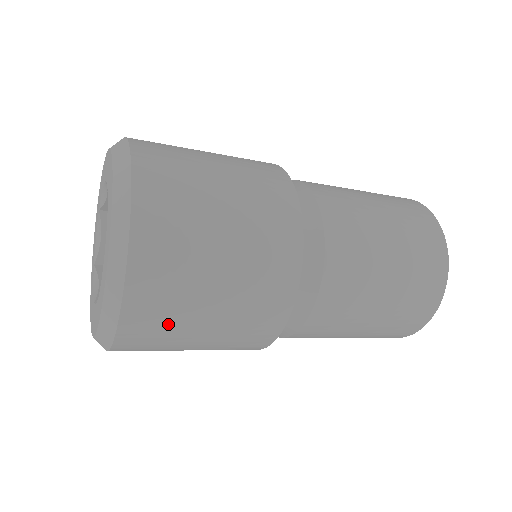
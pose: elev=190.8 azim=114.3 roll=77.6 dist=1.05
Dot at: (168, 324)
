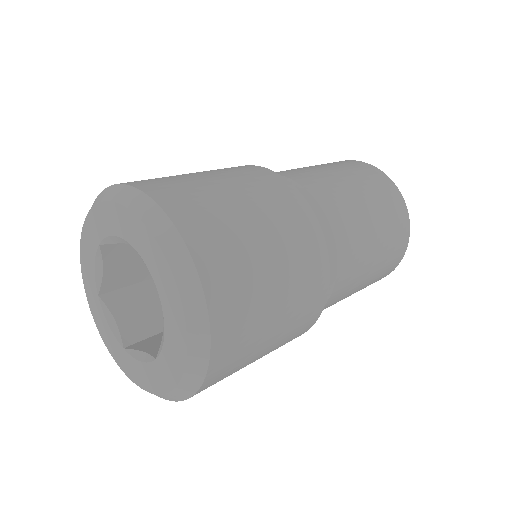
Dot at: occluded
